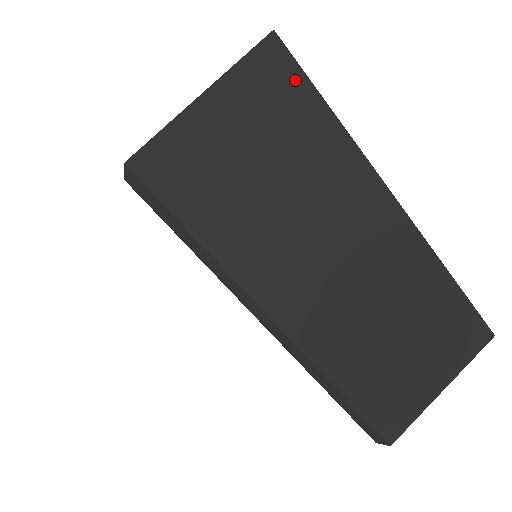
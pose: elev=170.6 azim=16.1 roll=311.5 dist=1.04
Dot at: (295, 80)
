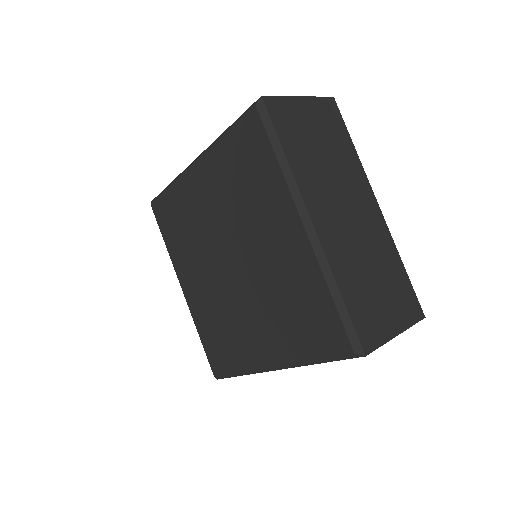
Dot at: (339, 120)
